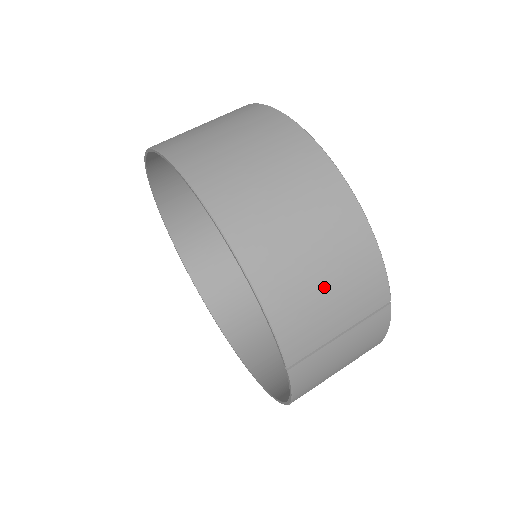
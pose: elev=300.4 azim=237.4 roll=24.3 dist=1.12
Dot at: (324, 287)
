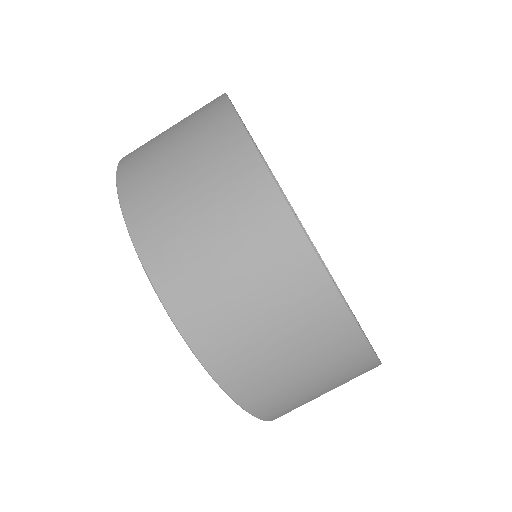
Dot at: occluded
